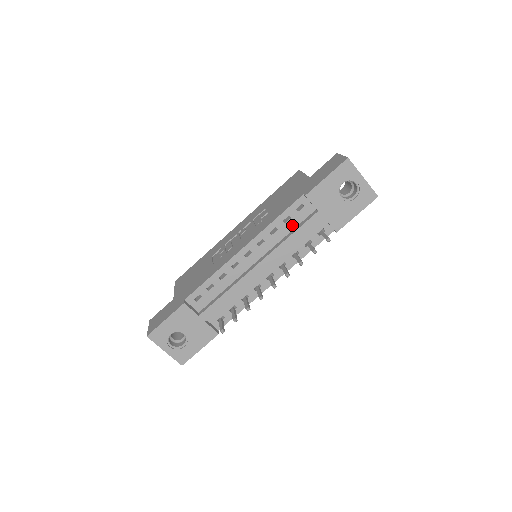
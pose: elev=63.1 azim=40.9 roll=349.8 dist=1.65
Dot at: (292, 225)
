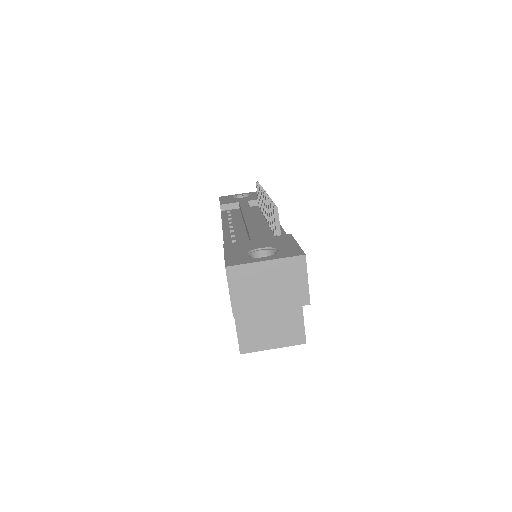
Dot at: (237, 214)
